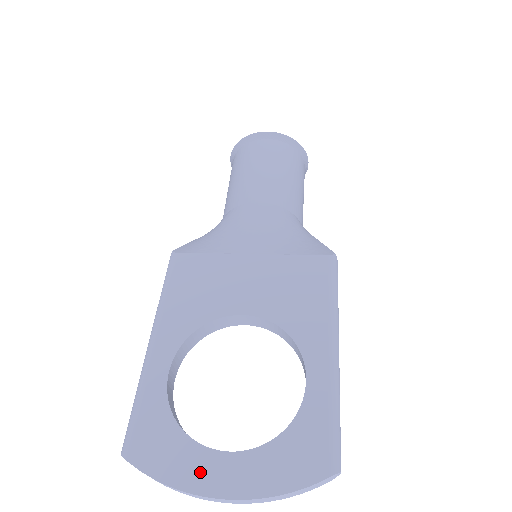
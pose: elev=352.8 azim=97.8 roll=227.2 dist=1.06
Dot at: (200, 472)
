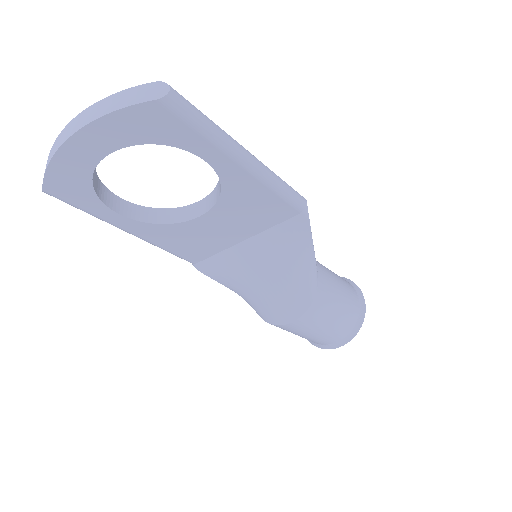
Dot at: occluded
